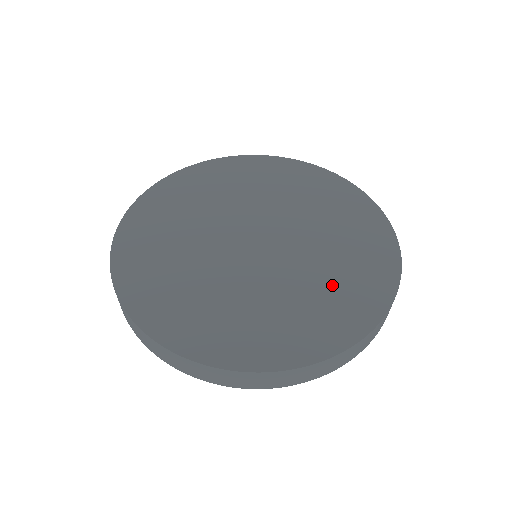
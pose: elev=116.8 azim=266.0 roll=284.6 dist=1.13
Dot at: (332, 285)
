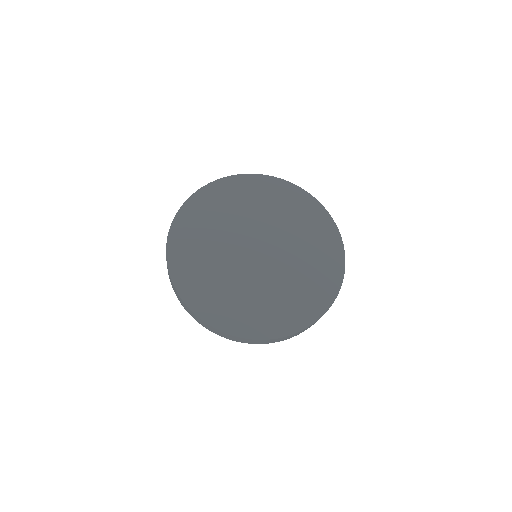
Dot at: (310, 272)
